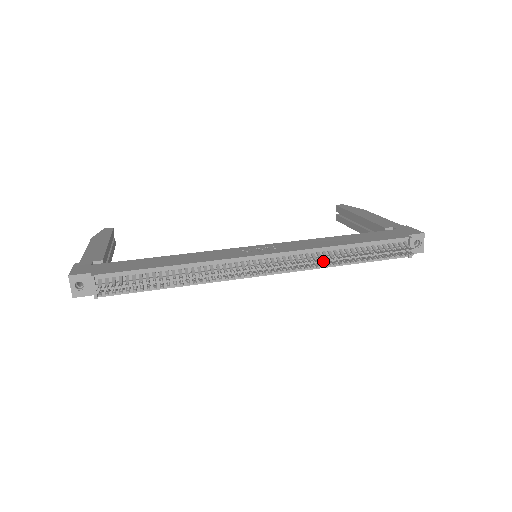
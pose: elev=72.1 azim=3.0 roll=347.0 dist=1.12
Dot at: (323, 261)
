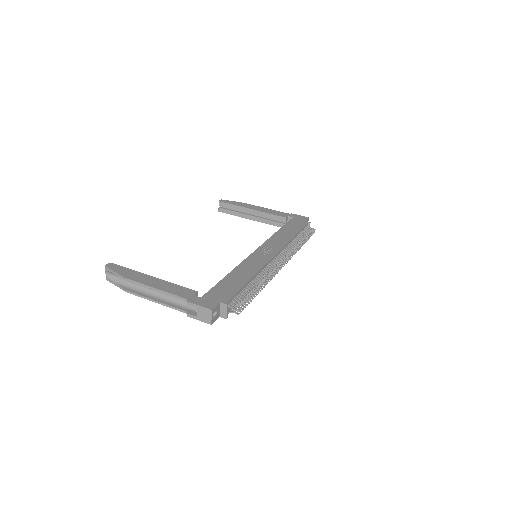
Dot at: occluded
